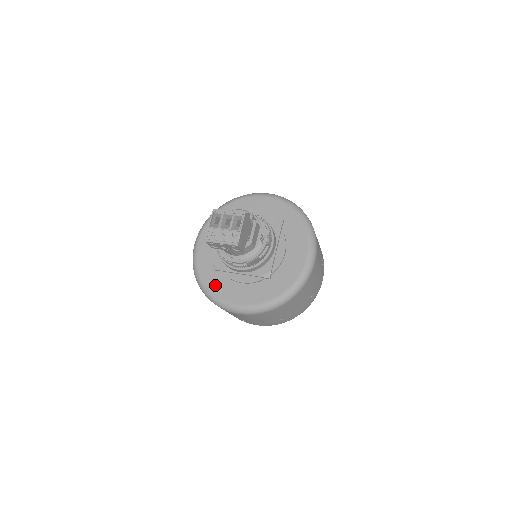
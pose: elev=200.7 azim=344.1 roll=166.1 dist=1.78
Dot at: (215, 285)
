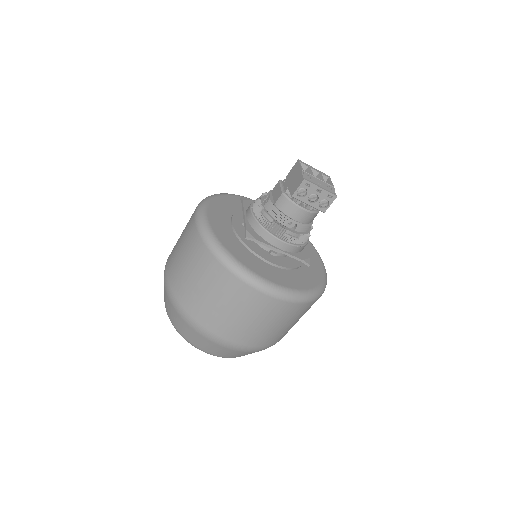
Dot at: (244, 258)
